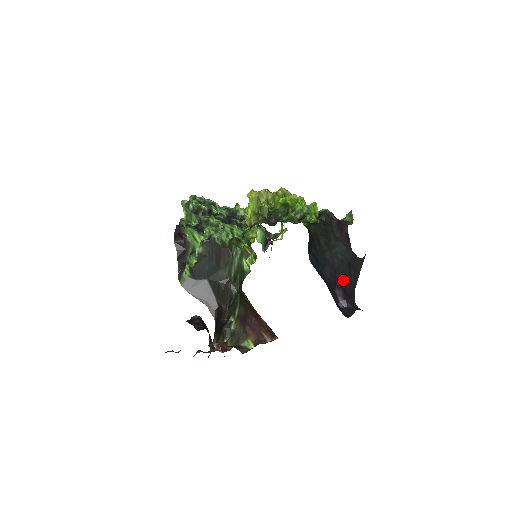
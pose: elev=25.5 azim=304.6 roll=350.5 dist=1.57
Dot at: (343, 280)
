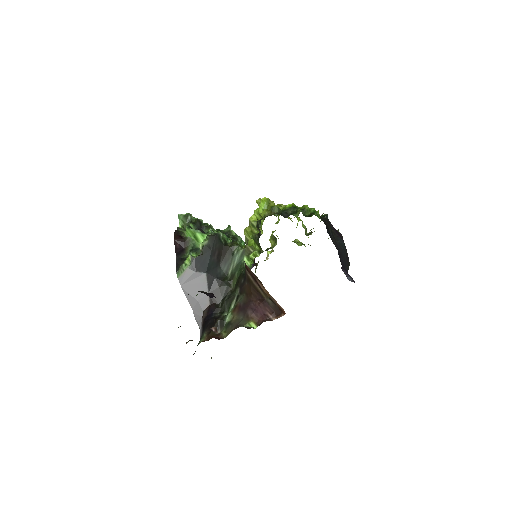
Dot at: (345, 266)
